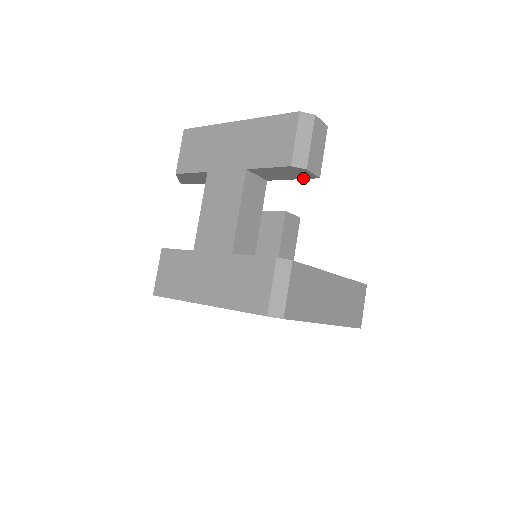
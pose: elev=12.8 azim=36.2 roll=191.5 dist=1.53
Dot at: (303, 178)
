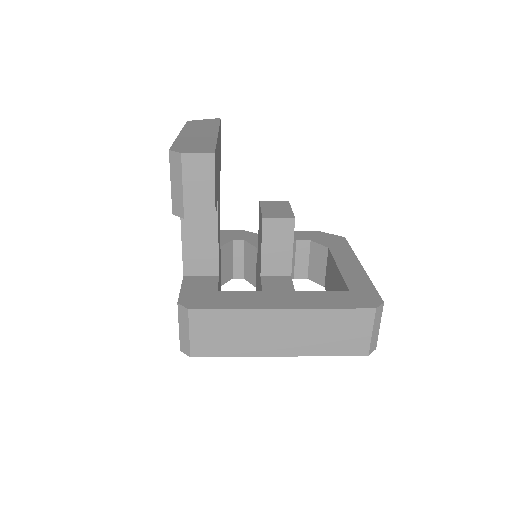
Dot at: occluded
